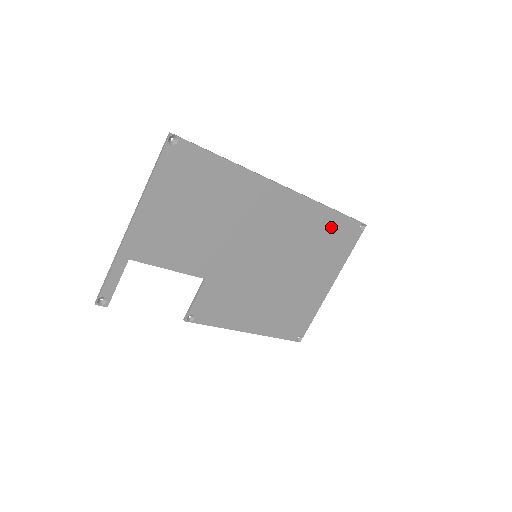
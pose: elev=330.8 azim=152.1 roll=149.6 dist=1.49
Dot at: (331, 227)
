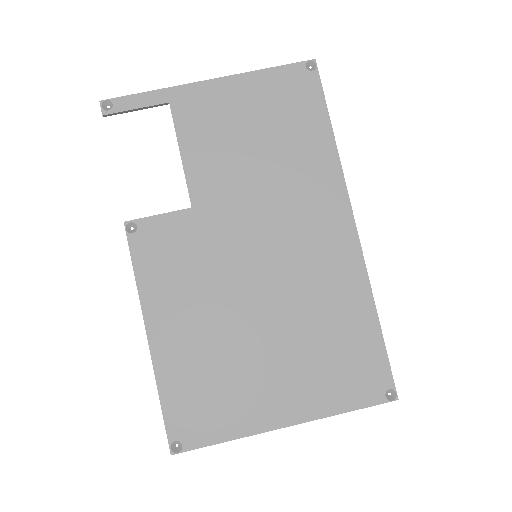
Dot at: (357, 338)
